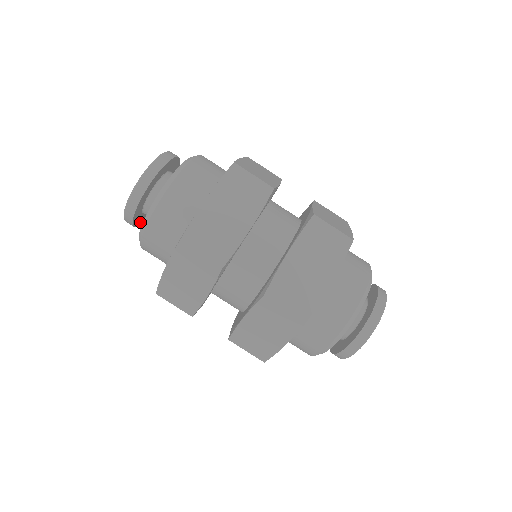
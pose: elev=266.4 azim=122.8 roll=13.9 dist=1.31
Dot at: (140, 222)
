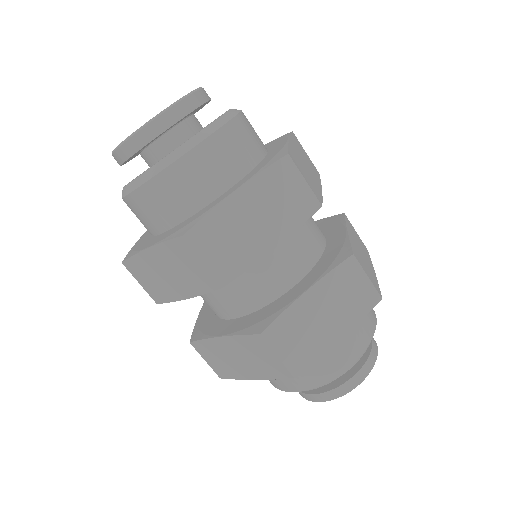
Dot at: occluded
